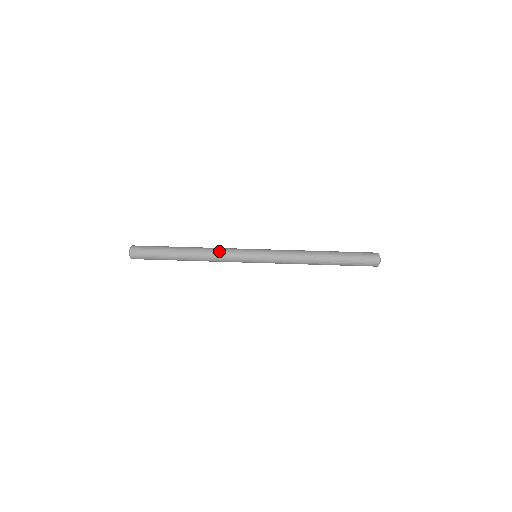
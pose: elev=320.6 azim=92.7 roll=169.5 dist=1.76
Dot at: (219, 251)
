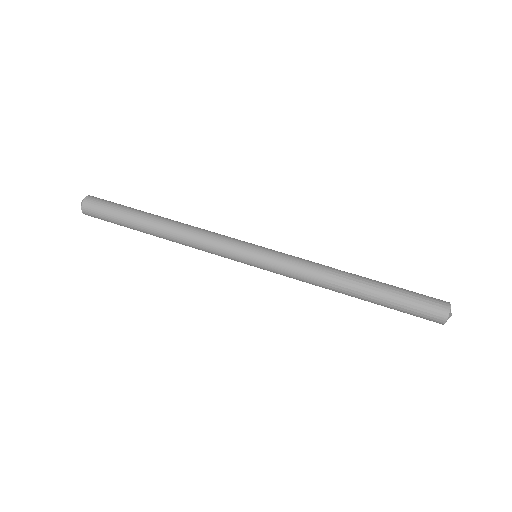
Dot at: (201, 239)
